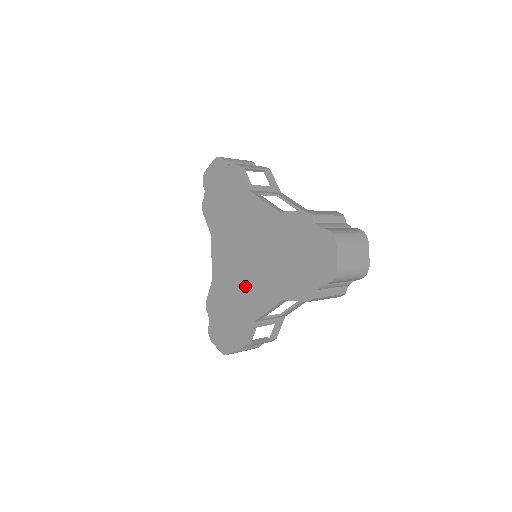
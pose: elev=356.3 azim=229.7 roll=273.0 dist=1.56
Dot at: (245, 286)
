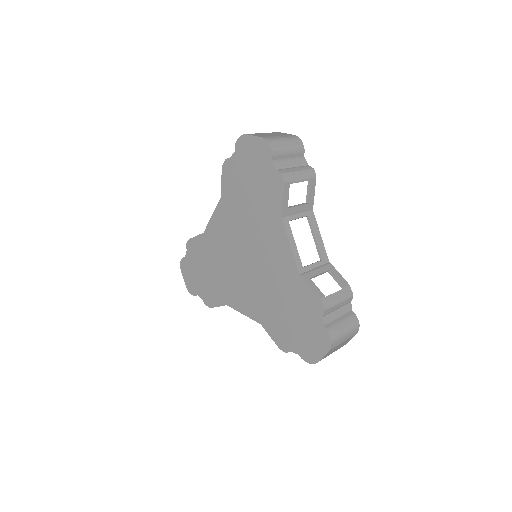
Dot at: (233, 276)
